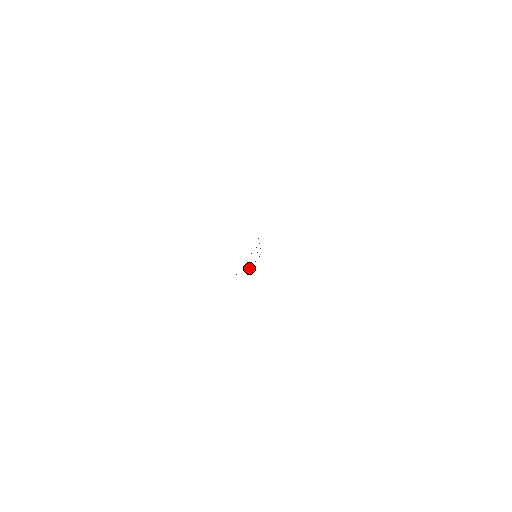
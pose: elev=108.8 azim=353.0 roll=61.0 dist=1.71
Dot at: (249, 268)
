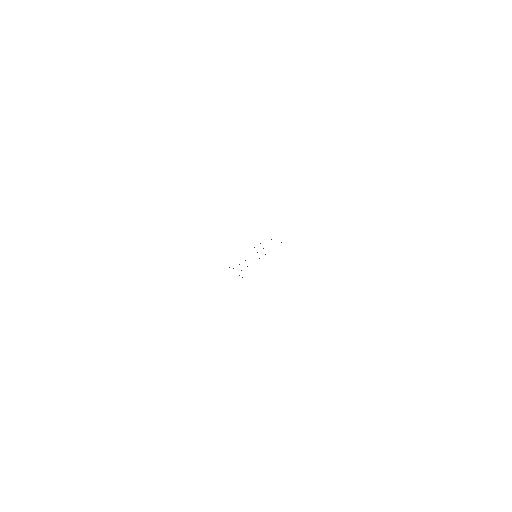
Dot at: occluded
